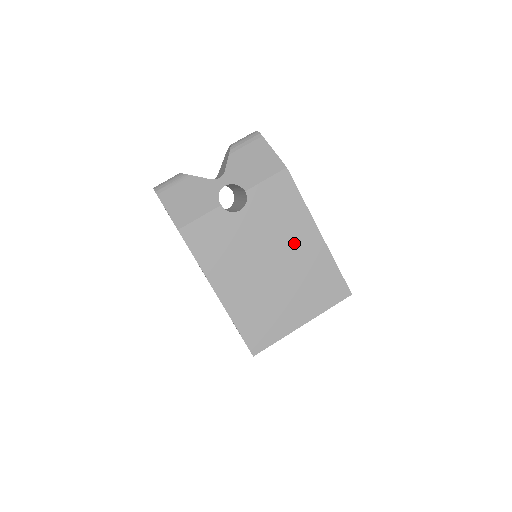
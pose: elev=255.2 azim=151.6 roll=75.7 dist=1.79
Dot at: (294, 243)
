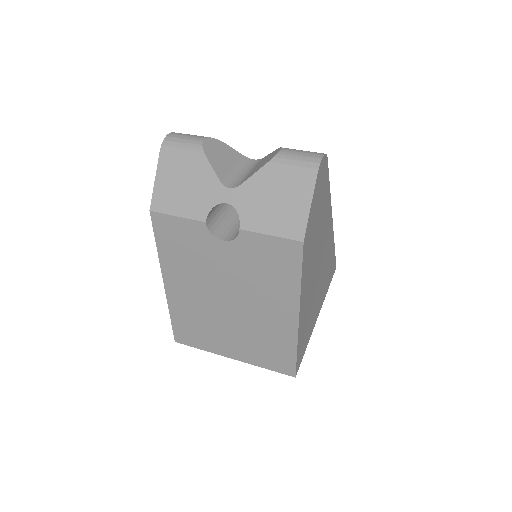
Dot at: (264, 305)
